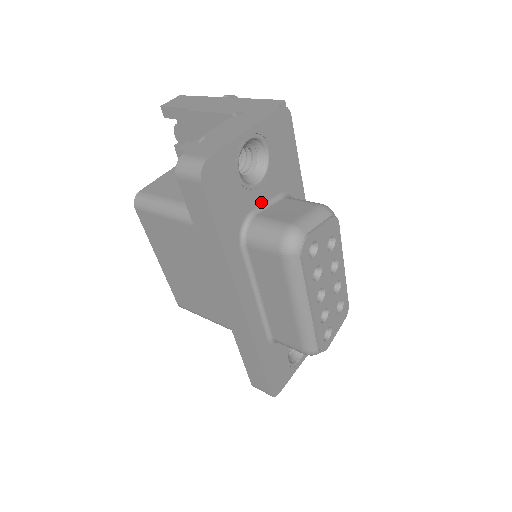
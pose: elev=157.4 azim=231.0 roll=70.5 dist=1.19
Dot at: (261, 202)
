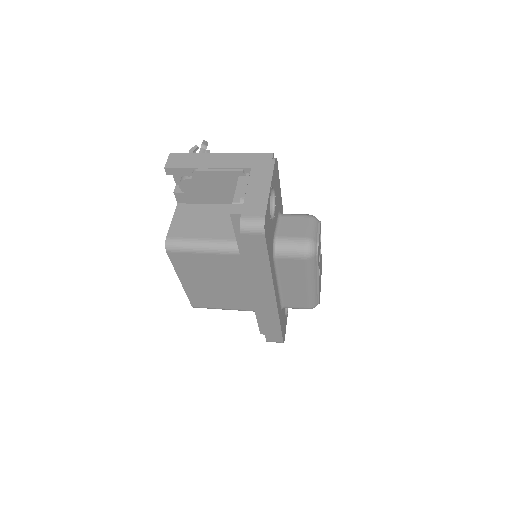
Dot at: (275, 226)
